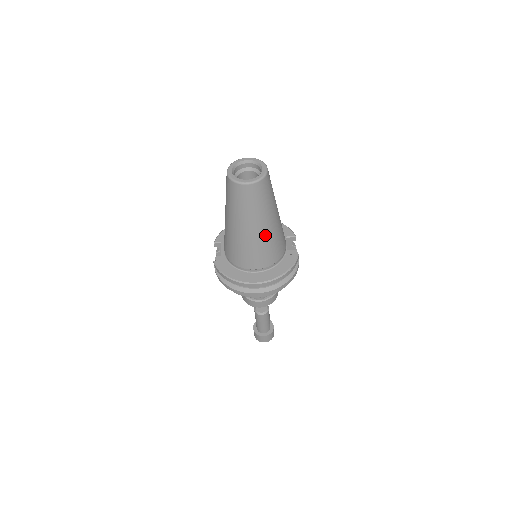
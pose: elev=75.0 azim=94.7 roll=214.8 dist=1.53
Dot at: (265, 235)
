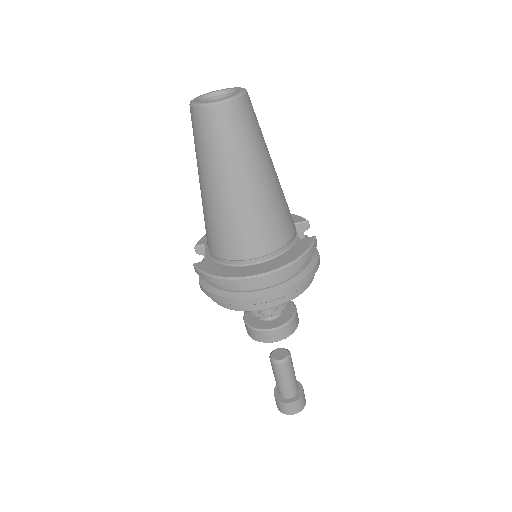
Dot at: (259, 195)
